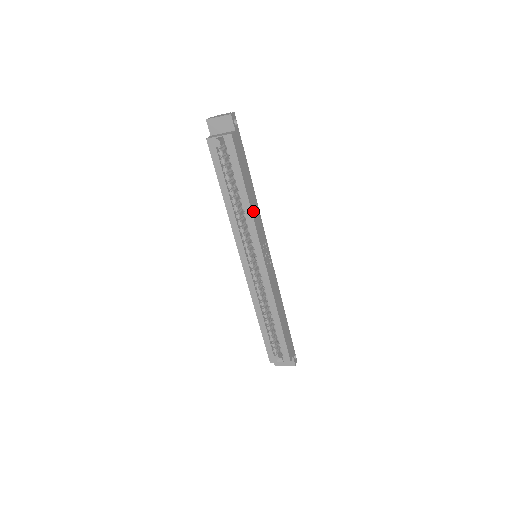
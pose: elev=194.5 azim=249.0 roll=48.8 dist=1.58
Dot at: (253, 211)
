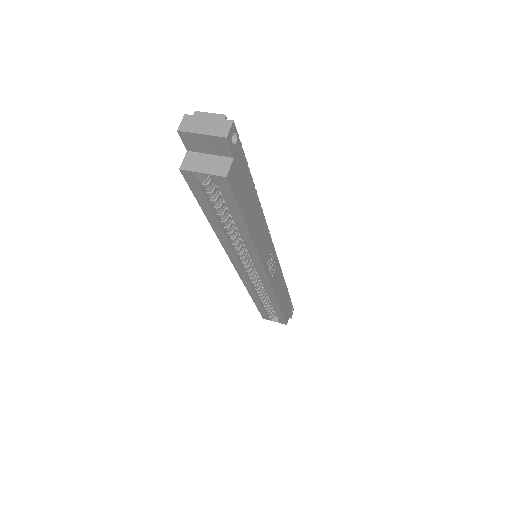
Dot at: (257, 240)
